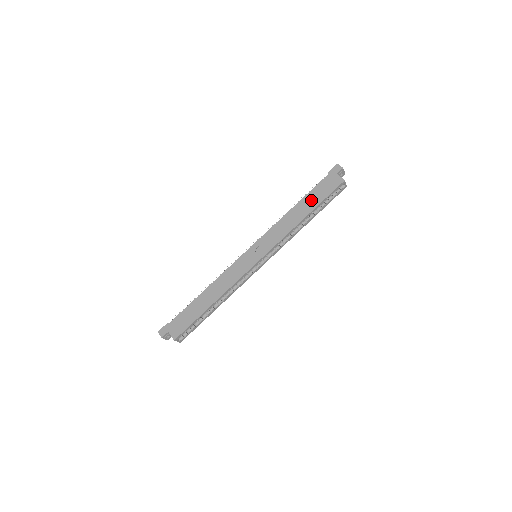
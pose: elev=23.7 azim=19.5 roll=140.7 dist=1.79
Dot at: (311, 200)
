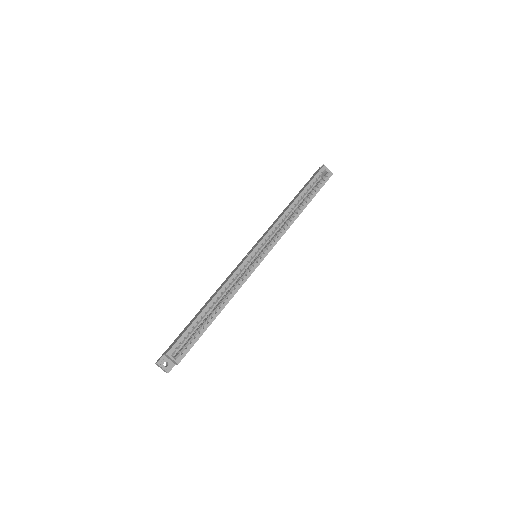
Dot at: occluded
